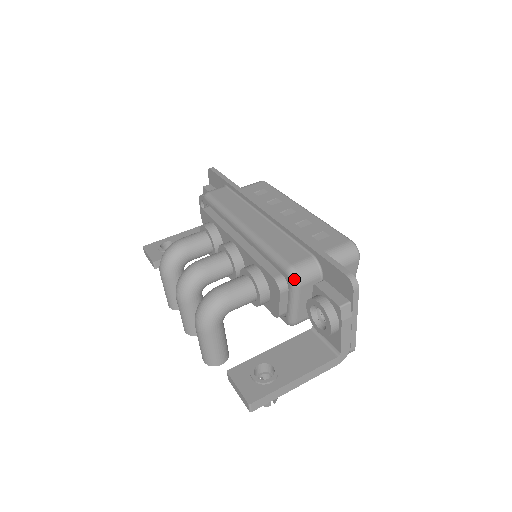
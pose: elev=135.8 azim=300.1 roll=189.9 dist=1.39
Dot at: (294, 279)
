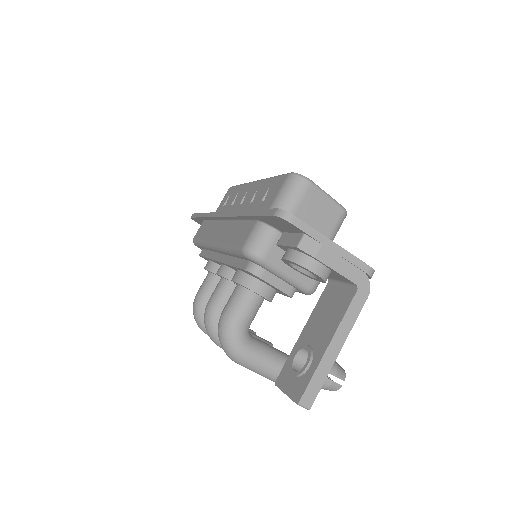
Dot at: (253, 257)
